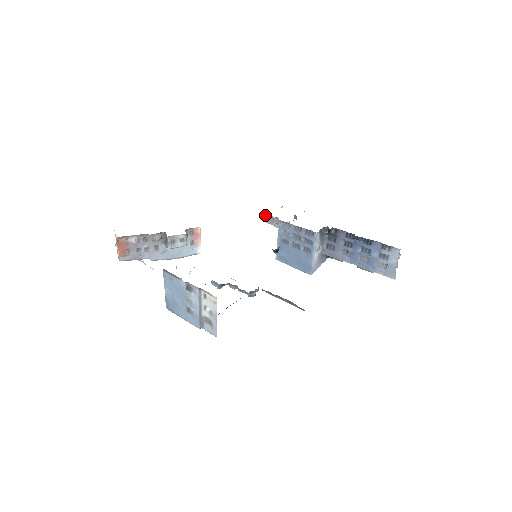
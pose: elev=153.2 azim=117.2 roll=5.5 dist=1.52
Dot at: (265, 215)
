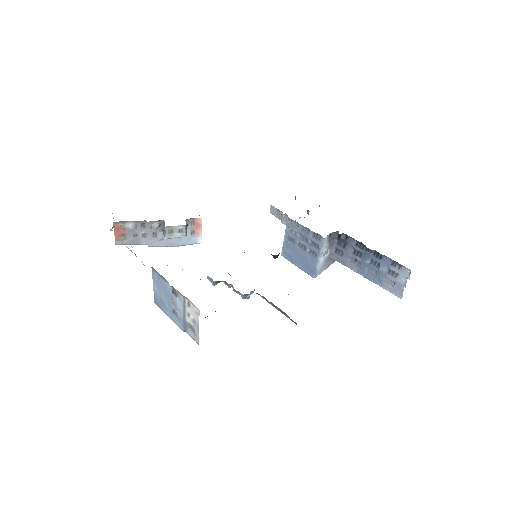
Dot at: (274, 209)
